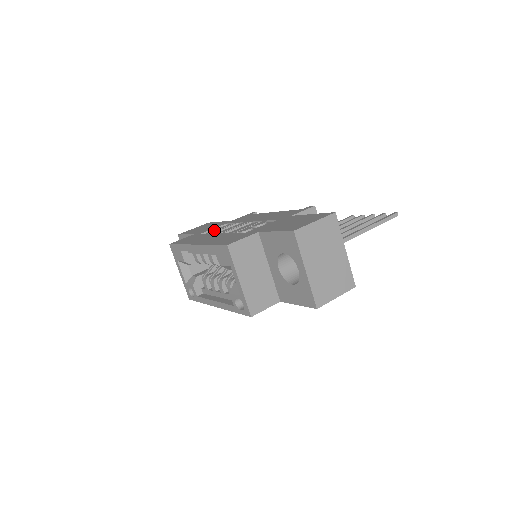
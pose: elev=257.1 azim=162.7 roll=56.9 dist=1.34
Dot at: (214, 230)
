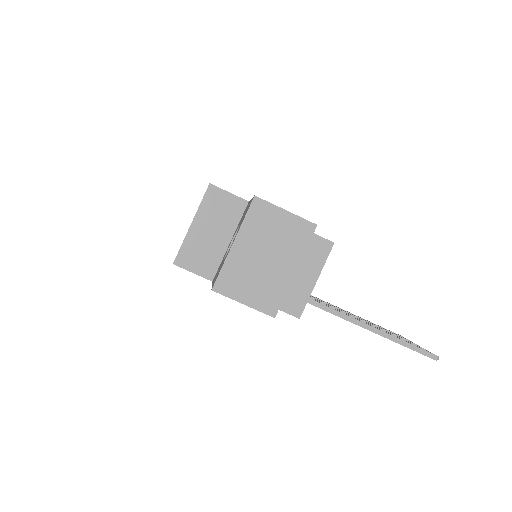
Dot at: occluded
